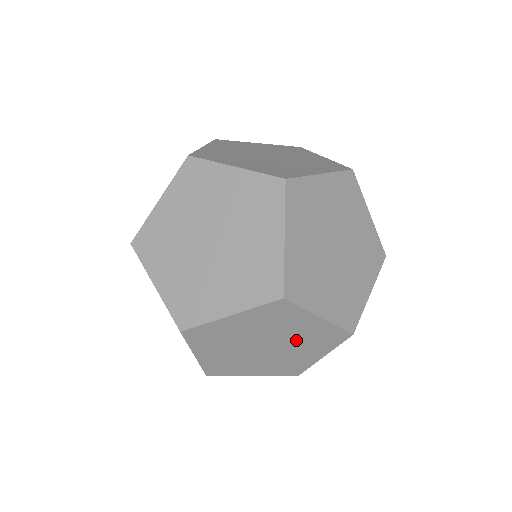
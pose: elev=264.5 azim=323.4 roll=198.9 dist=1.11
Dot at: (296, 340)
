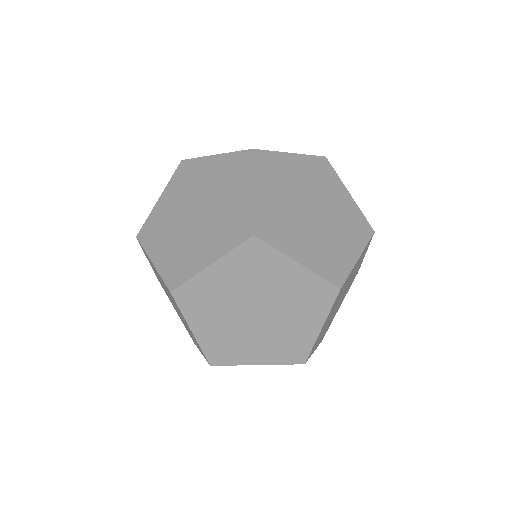
Dot at: (285, 301)
